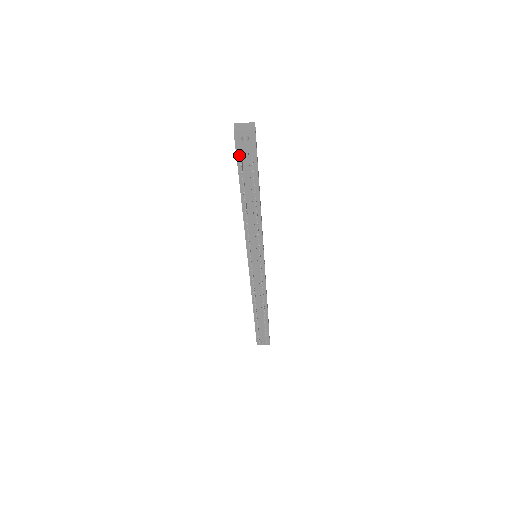
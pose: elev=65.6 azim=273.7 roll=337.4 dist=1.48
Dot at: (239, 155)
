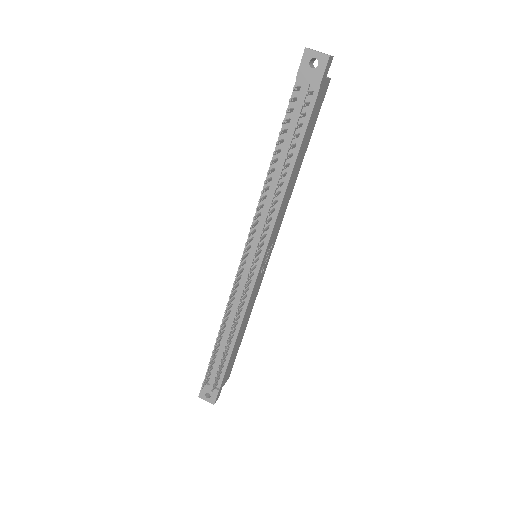
Dot at: (298, 87)
